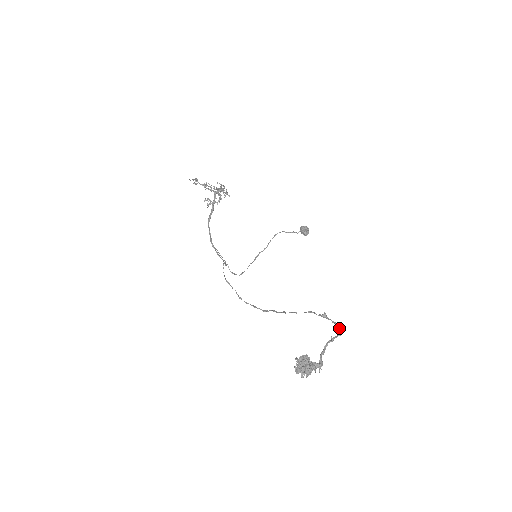
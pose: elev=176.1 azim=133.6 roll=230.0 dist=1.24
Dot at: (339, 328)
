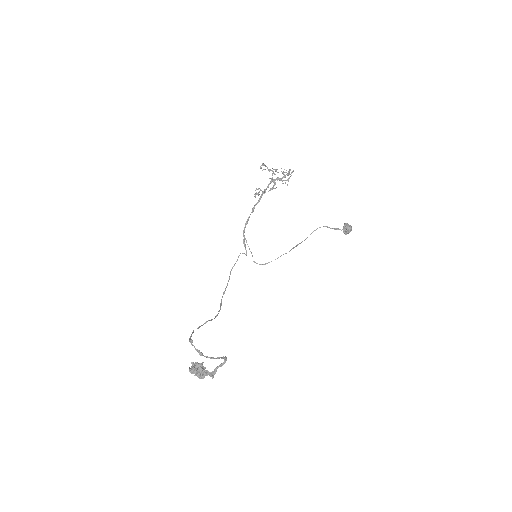
Dot at: (200, 355)
